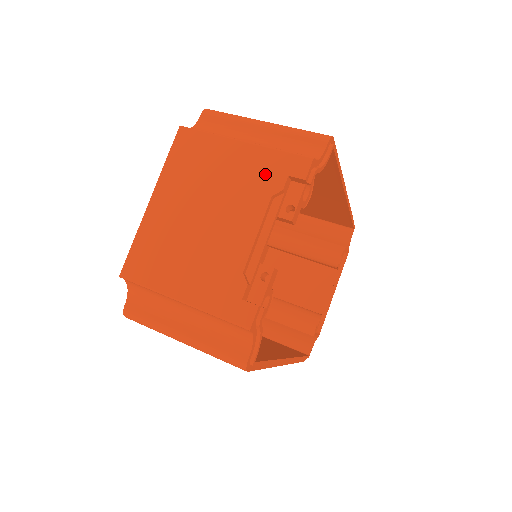
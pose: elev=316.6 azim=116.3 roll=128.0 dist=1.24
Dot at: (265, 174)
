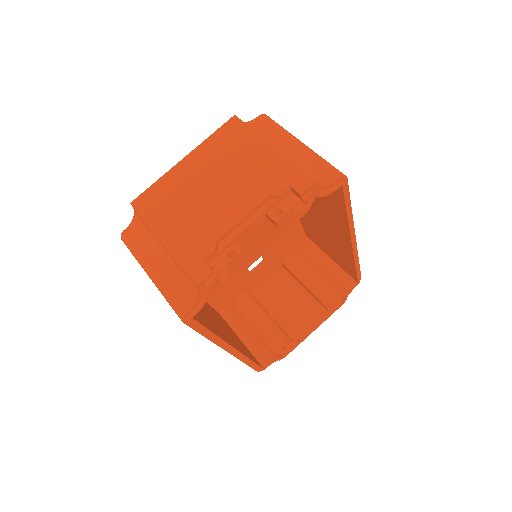
Dot at: (274, 177)
